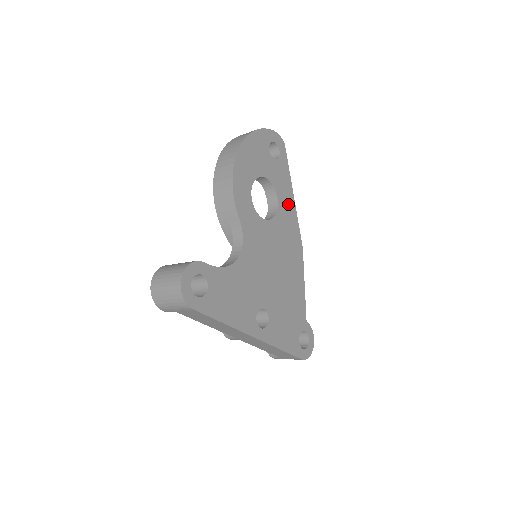
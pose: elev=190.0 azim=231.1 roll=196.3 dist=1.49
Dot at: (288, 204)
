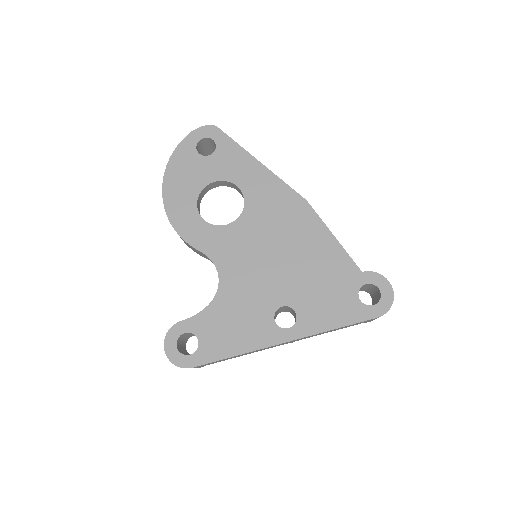
Dot at: (257, 178)
